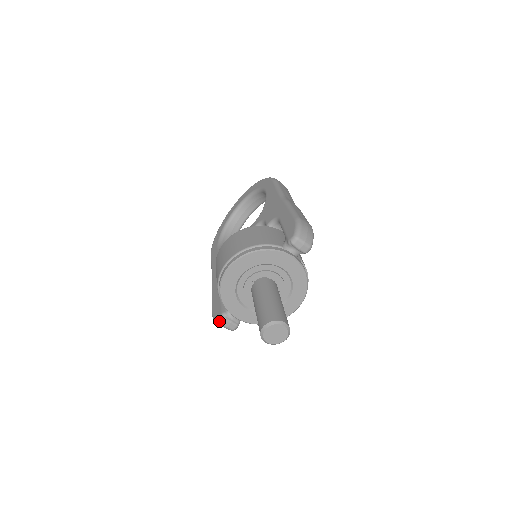
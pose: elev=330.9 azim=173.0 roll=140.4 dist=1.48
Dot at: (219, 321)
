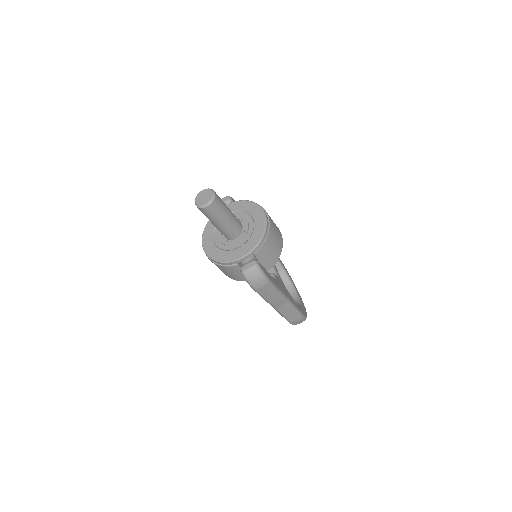
Dot at: (242, 273)
